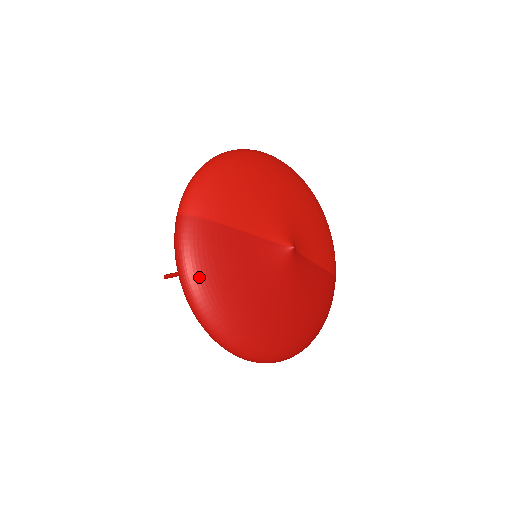
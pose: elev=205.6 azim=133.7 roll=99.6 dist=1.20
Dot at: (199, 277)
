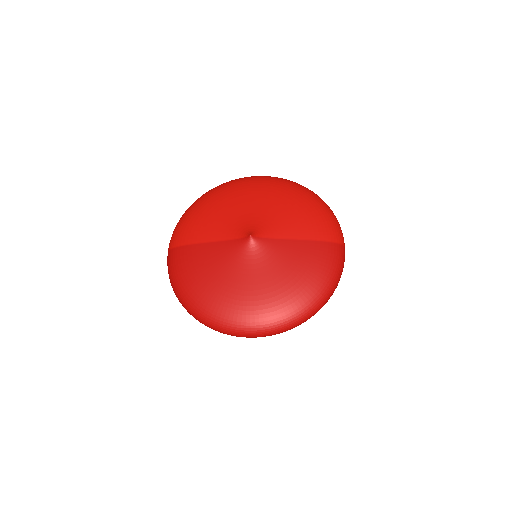
Dot at: (180, 286)
